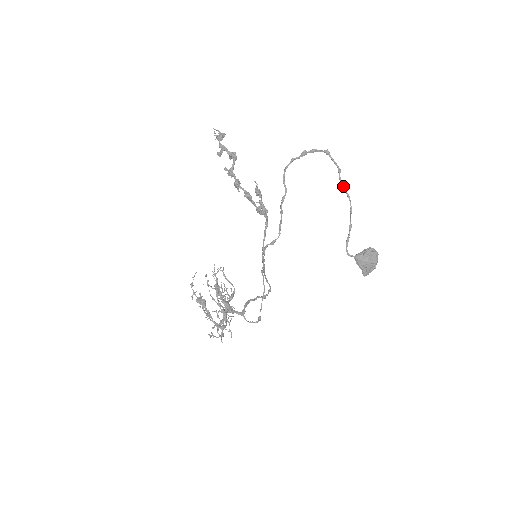
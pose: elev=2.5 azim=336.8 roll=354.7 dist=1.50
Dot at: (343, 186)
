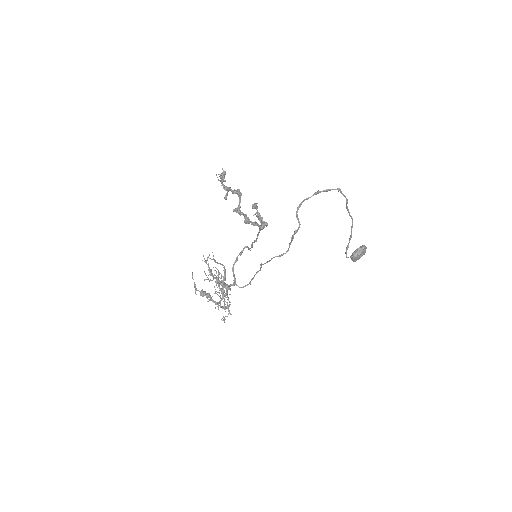
Dot at: (349, 212)
